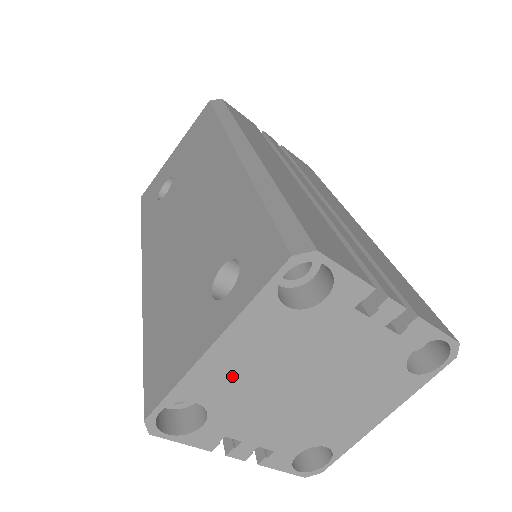
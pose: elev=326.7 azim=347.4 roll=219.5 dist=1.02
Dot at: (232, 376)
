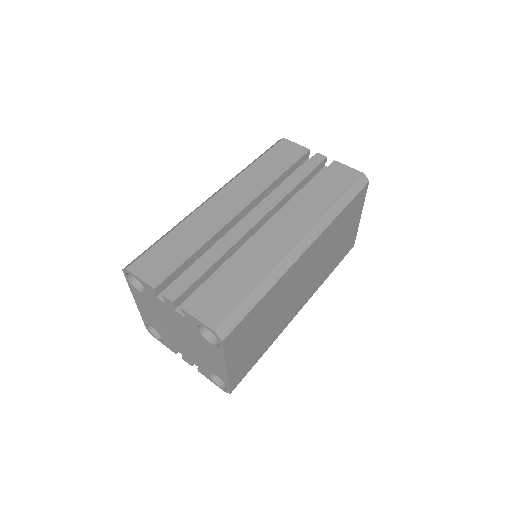
Dot at: (151, 318)
